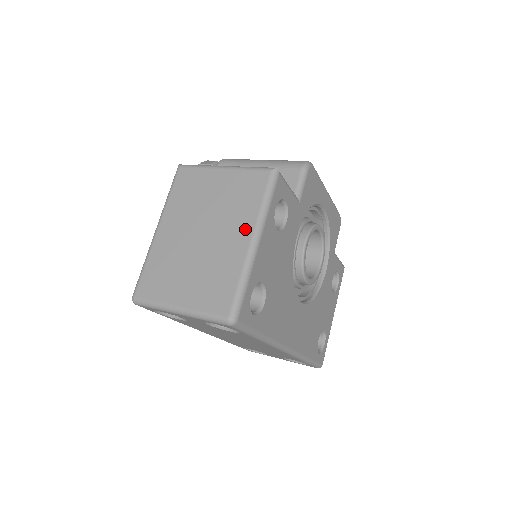
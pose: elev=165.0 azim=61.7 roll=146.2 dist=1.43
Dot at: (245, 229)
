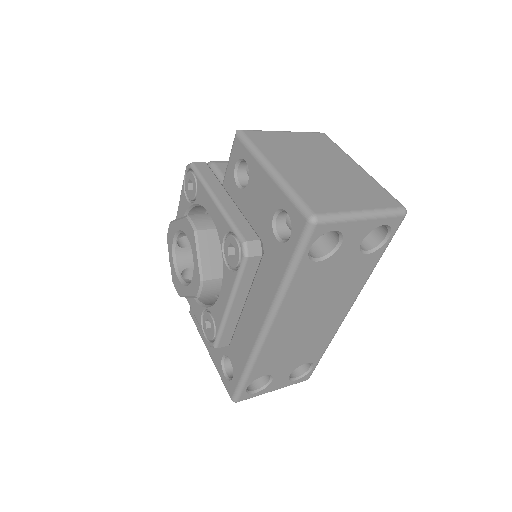
Dot at: (348, 161)
